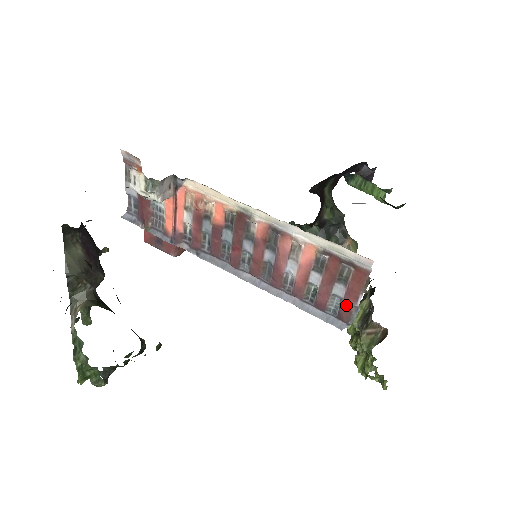
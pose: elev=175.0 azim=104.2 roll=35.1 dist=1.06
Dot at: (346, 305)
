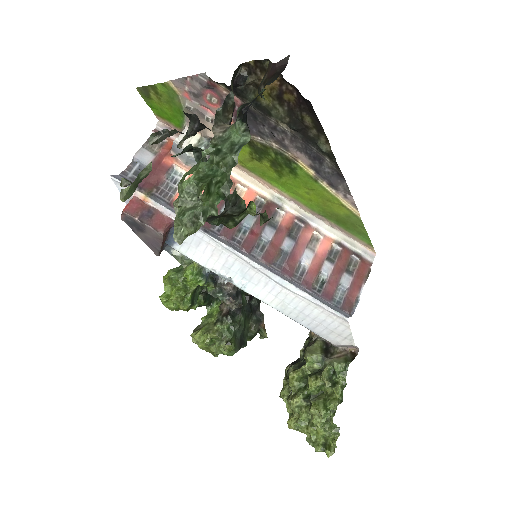
Dot at: (351, 294)
